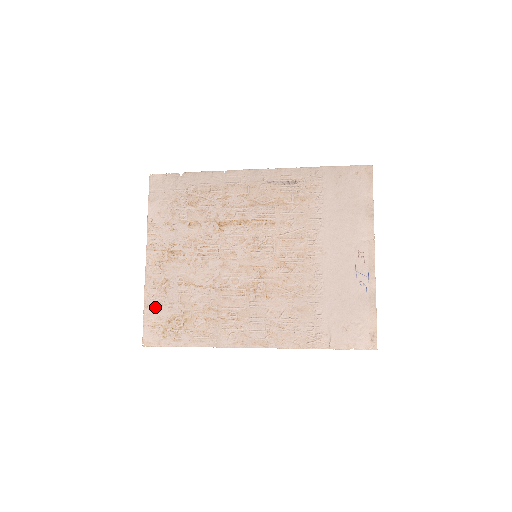
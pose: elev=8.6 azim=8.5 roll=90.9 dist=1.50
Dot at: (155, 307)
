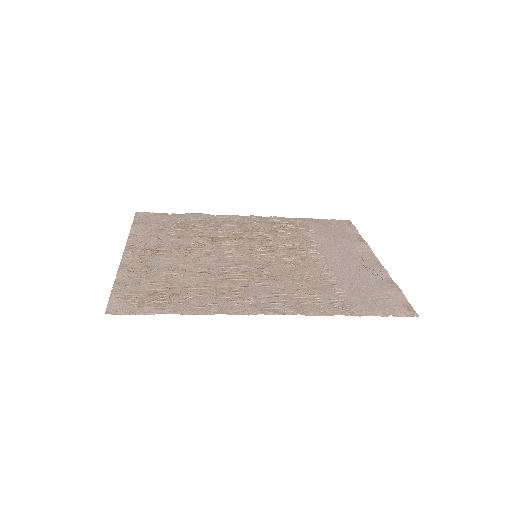
Dot at: (130, 284)
